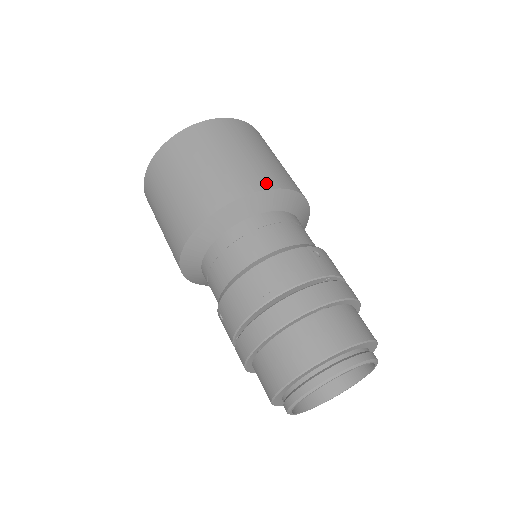
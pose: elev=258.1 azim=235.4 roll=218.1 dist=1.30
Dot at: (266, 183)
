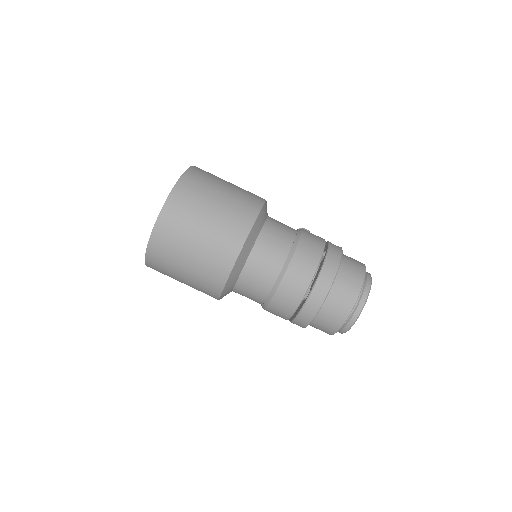
Dot at: (229, 259)
